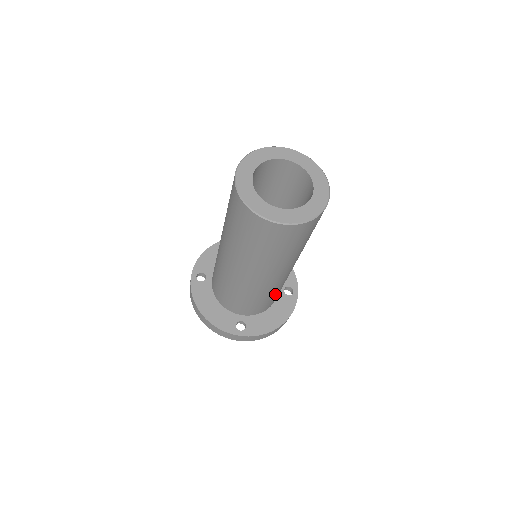
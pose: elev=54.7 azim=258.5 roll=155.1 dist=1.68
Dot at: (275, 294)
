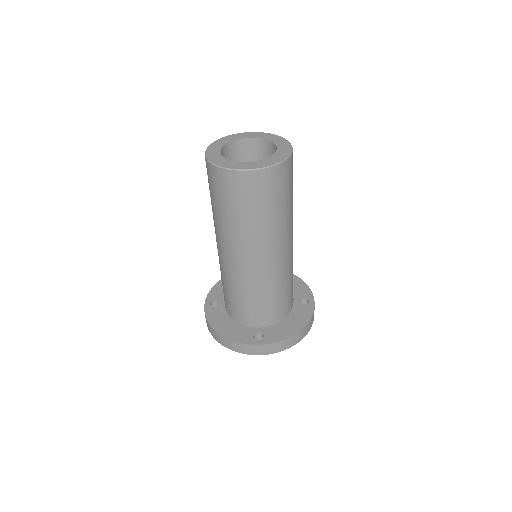
Dot at: (283, 291)
